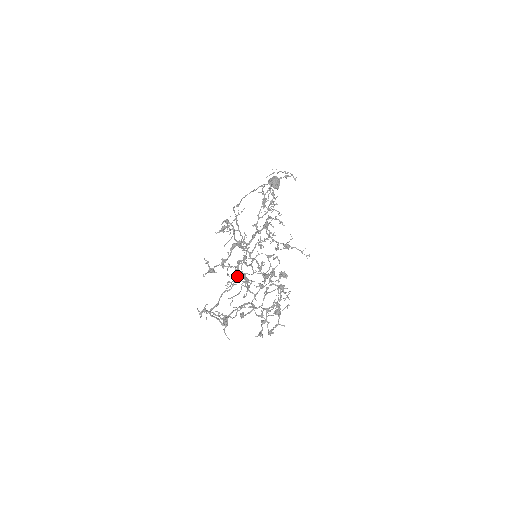
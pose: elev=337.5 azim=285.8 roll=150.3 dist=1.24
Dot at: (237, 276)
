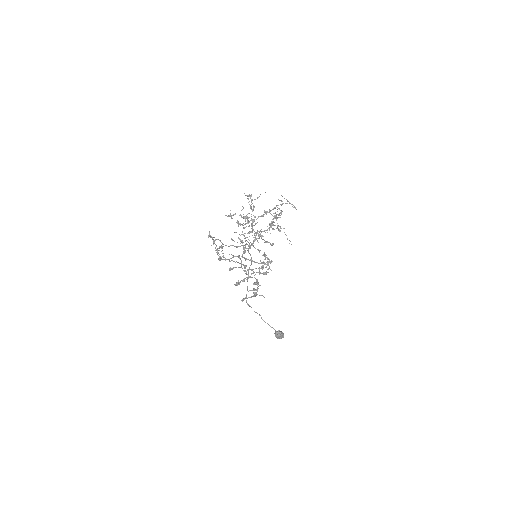
Dot at: (244, 218)
